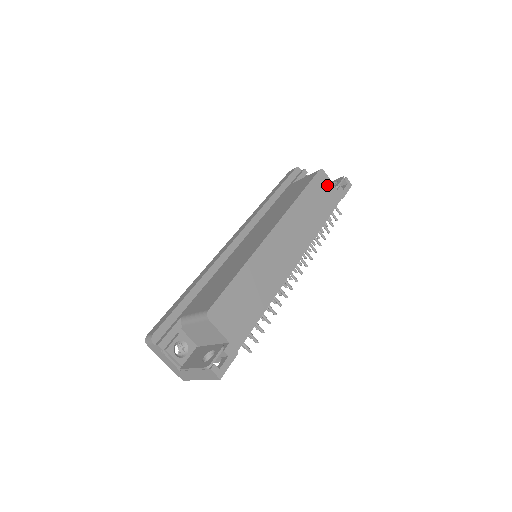
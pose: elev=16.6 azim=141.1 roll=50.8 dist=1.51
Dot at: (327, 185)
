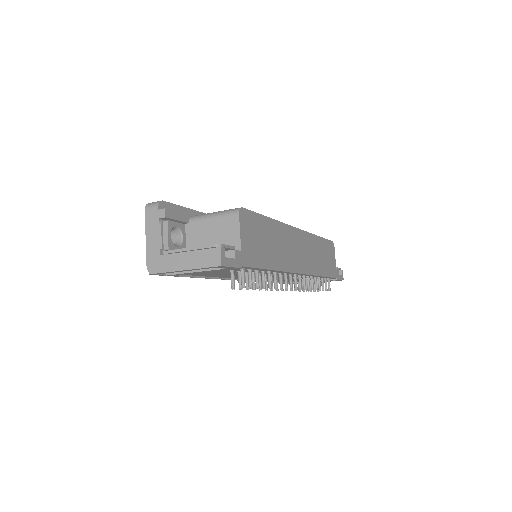
Dot at: (333, 257)
